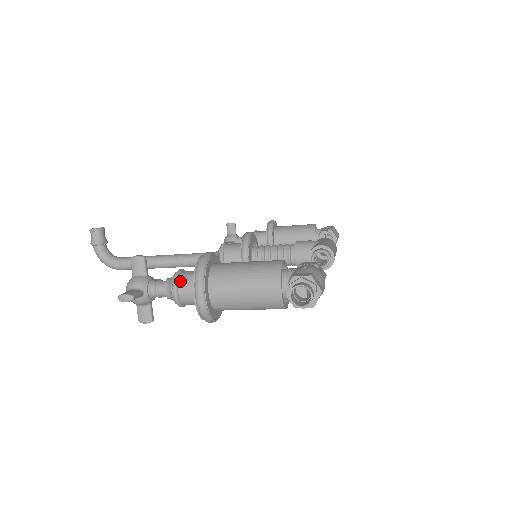
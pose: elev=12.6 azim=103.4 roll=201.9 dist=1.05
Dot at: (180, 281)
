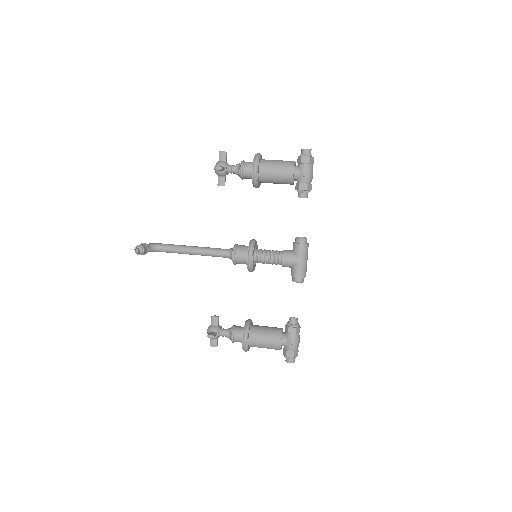
Dot at: occluded
